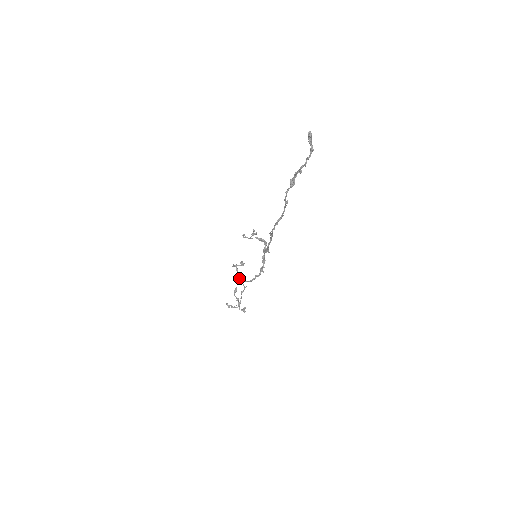
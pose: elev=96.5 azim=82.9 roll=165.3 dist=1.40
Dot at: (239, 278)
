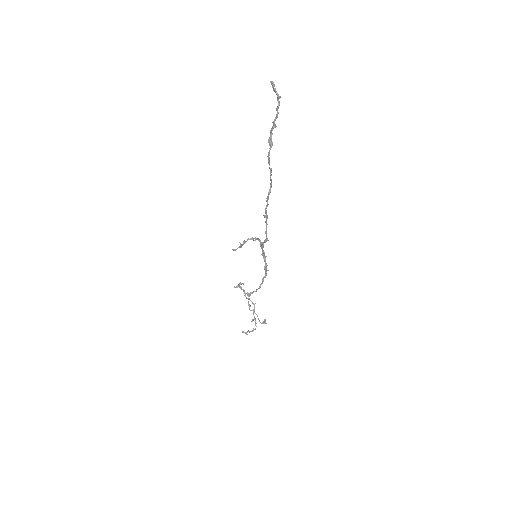
Dot at: (247, 293)
